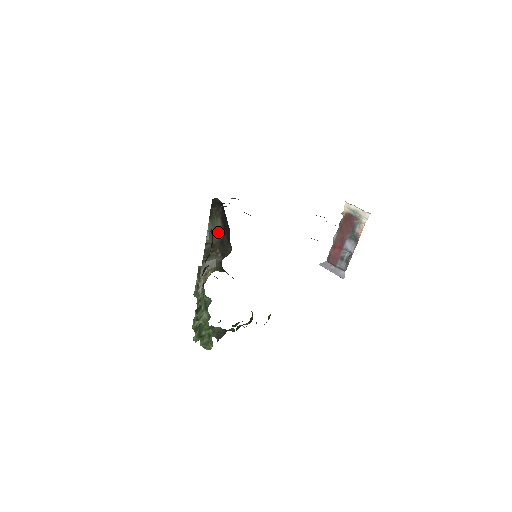
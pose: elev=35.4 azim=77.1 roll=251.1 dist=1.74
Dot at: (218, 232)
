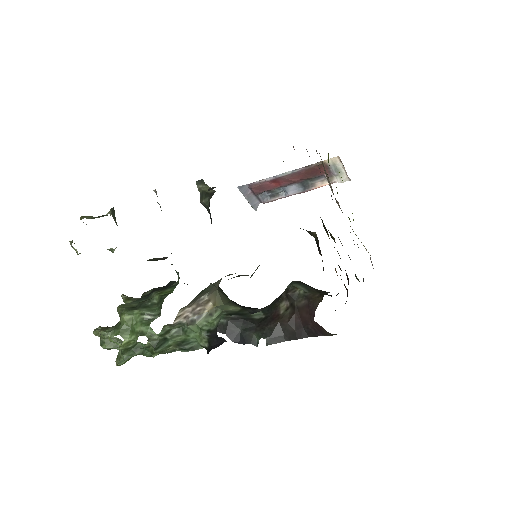
Dot at: occluded
